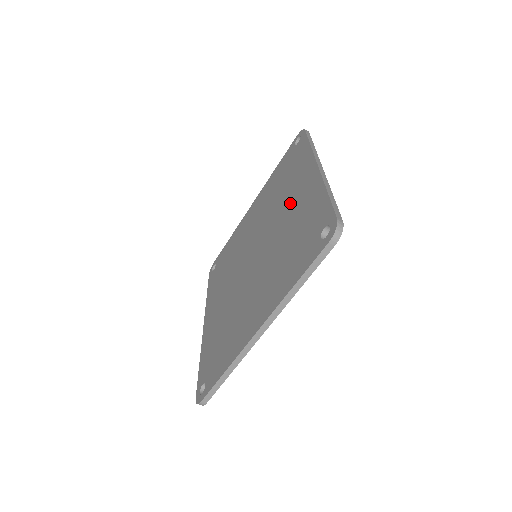
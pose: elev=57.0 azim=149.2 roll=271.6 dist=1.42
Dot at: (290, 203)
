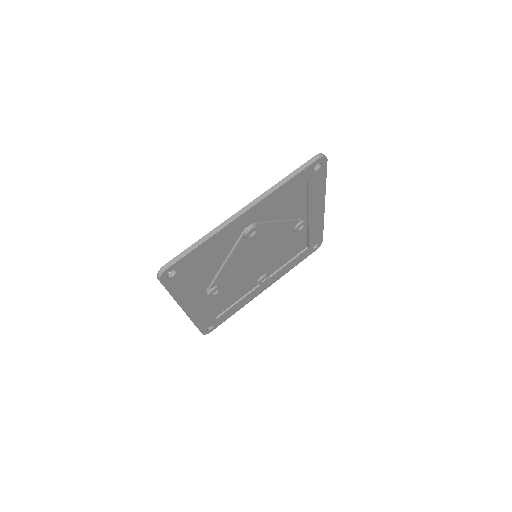
Dot at: occluded
